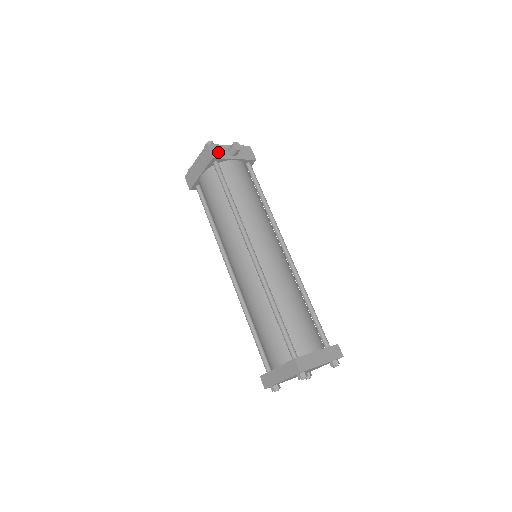
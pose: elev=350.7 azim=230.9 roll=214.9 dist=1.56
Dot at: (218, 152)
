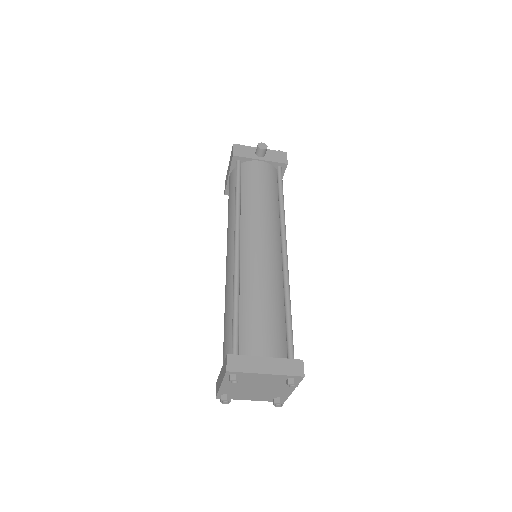
Dot at: (242, 152)
